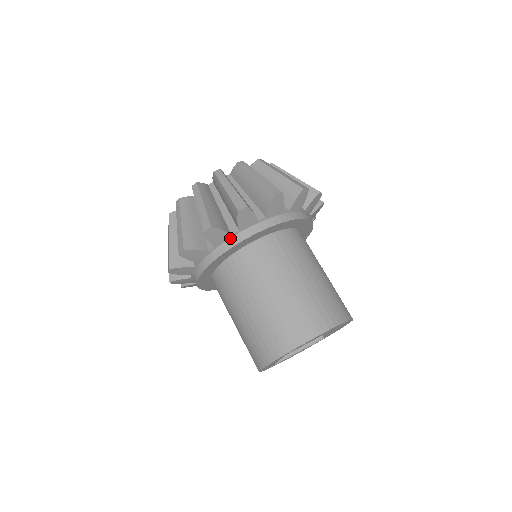
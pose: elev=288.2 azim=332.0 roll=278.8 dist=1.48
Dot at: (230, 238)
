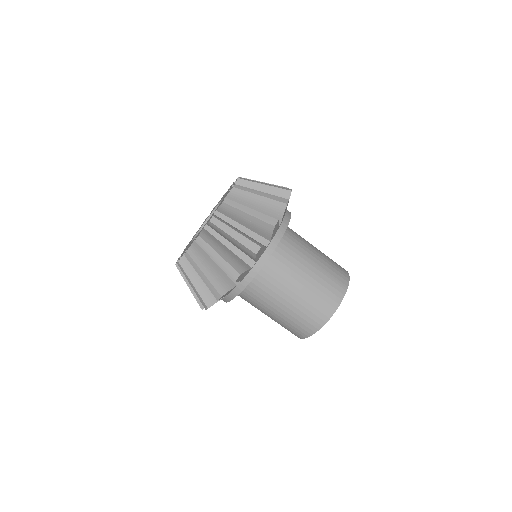
Dot at: (265, 250)
